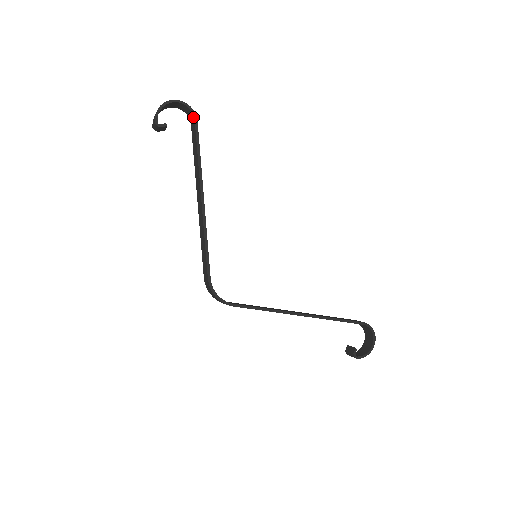
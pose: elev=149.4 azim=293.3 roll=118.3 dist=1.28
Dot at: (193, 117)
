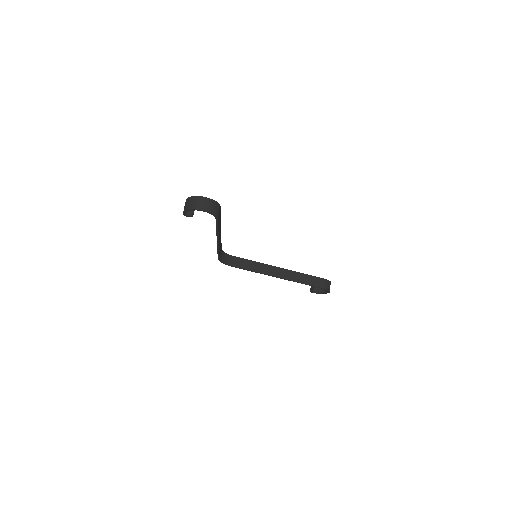
Dot at: (215, 216)
